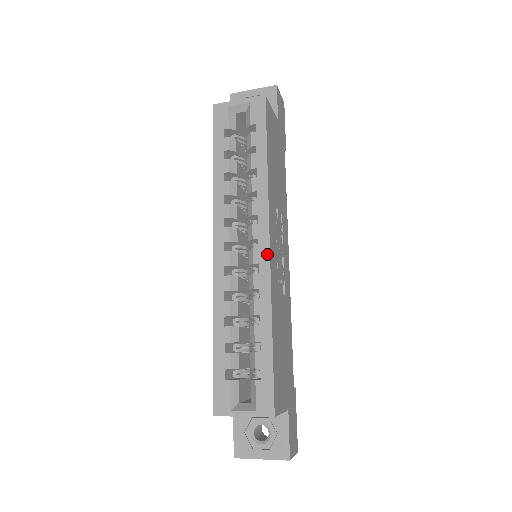
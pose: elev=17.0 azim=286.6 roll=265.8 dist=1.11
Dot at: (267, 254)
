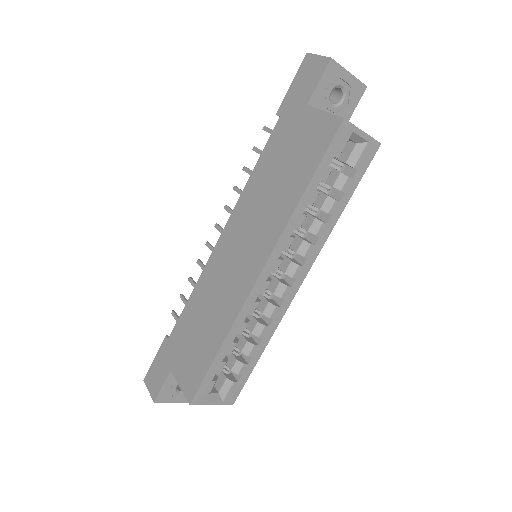
Dot at: (294, 294)
